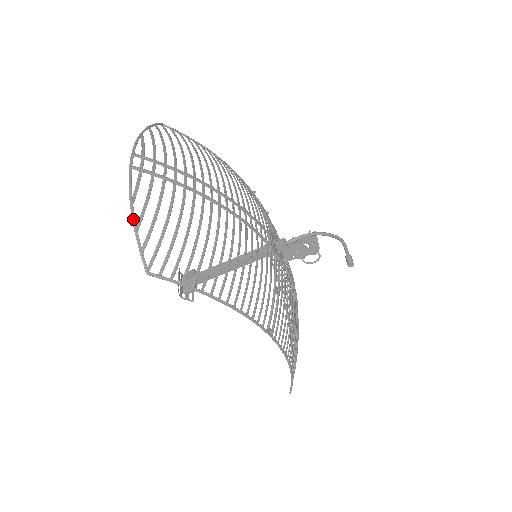
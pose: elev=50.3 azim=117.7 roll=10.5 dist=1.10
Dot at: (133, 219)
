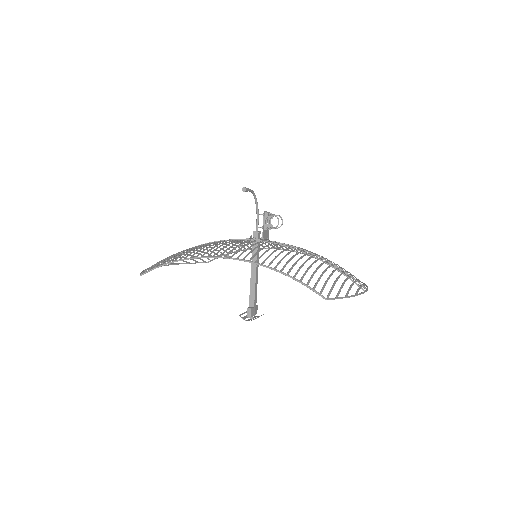
Dot at: occluded
